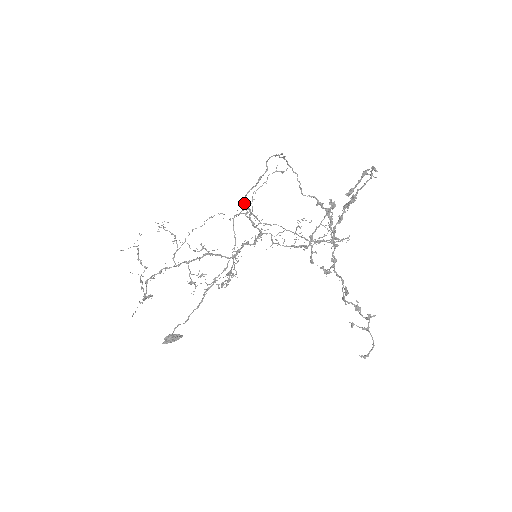
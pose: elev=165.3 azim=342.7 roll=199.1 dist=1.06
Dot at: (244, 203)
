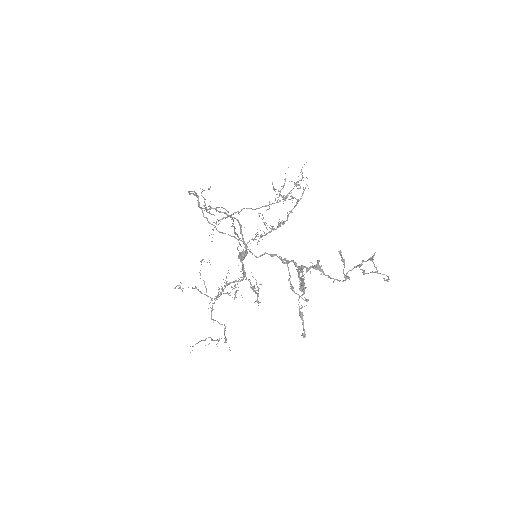
Dot at: occluded
